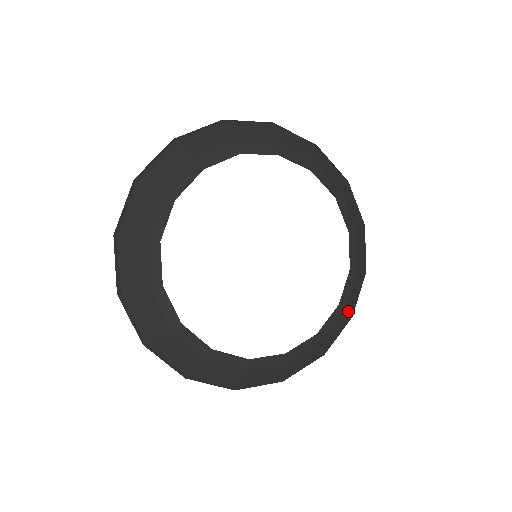
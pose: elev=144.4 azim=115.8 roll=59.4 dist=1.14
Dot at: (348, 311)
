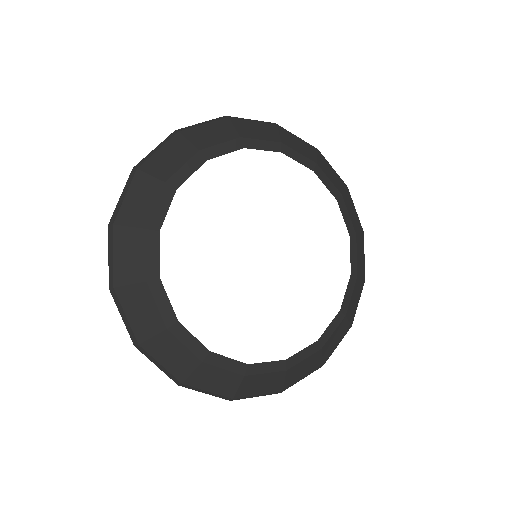
Dot at: (358, 232)
